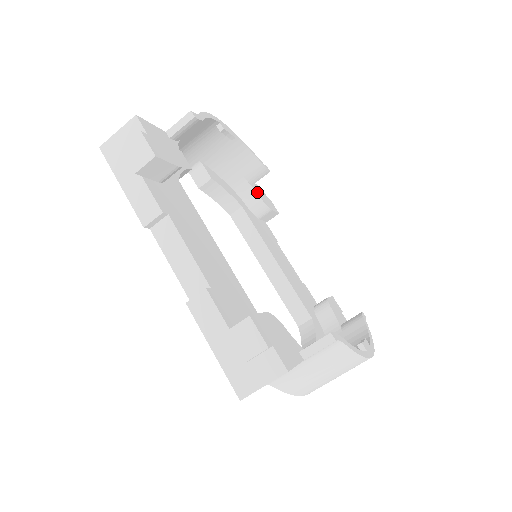
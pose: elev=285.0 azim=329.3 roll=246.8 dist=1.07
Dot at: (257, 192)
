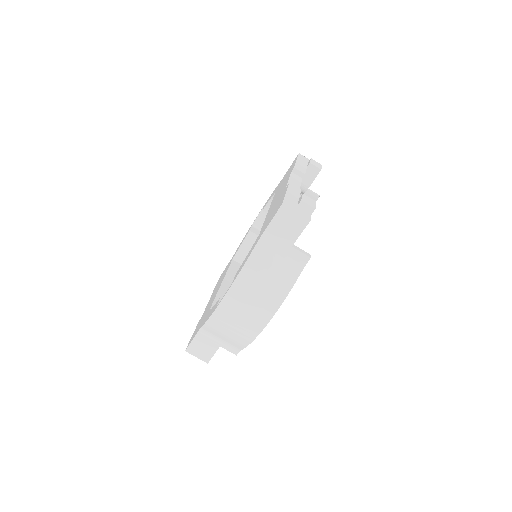
Dot at: occluded
